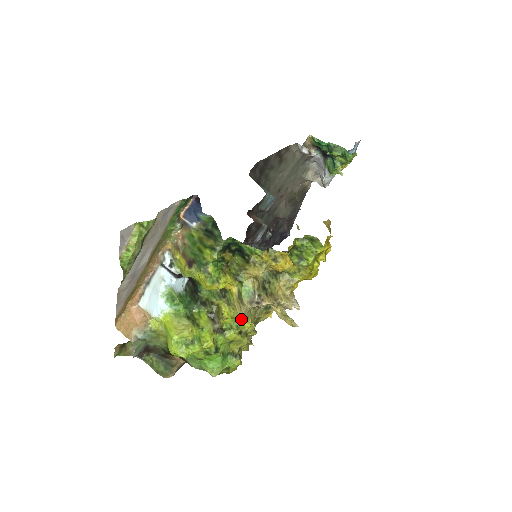
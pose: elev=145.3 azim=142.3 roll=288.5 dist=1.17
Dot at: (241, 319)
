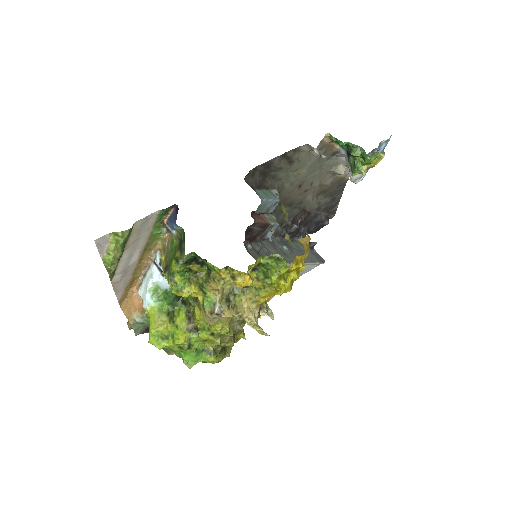
Dot at: (211, 323)
